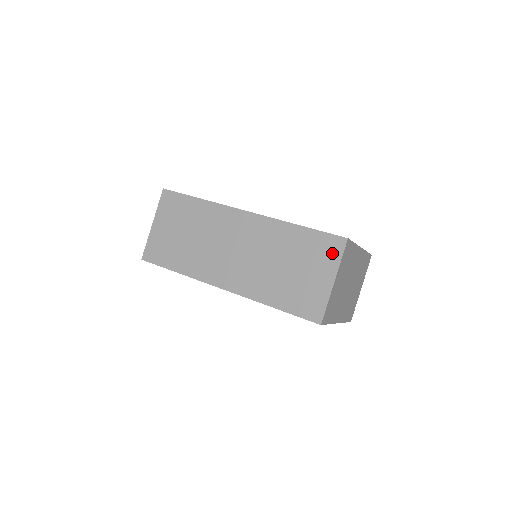
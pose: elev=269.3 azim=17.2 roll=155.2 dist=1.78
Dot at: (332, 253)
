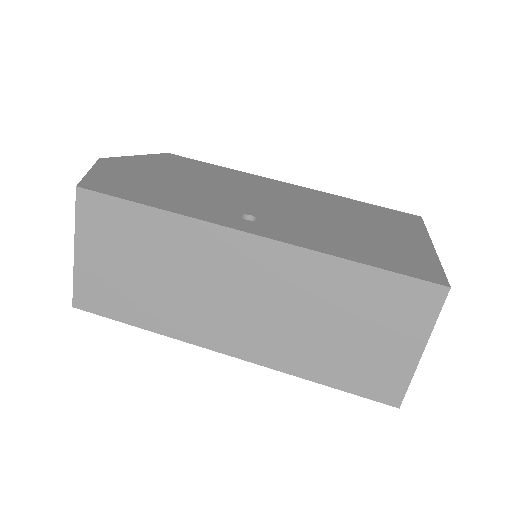
Dot at: (420, 310)
